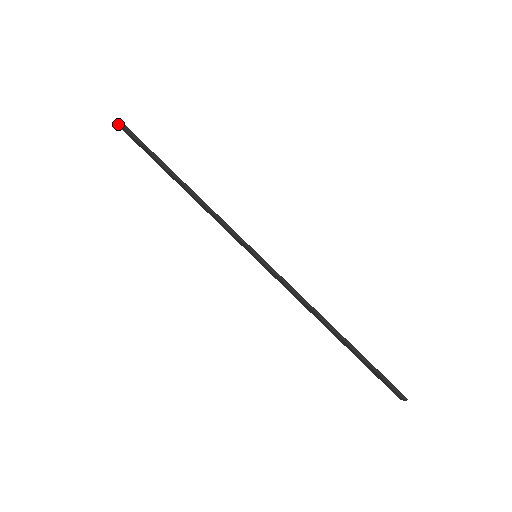
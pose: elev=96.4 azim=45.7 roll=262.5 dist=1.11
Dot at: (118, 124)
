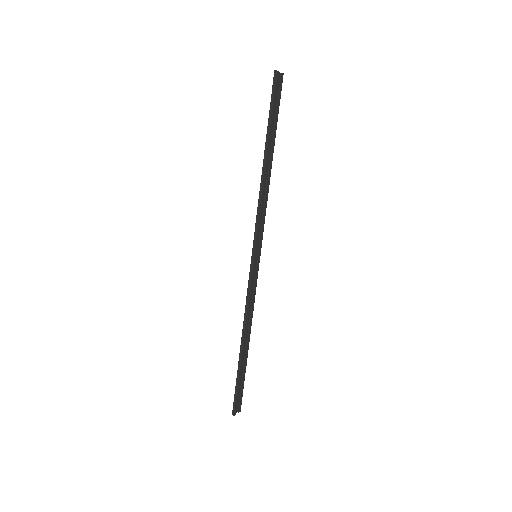
Dot at: (278, 73)
